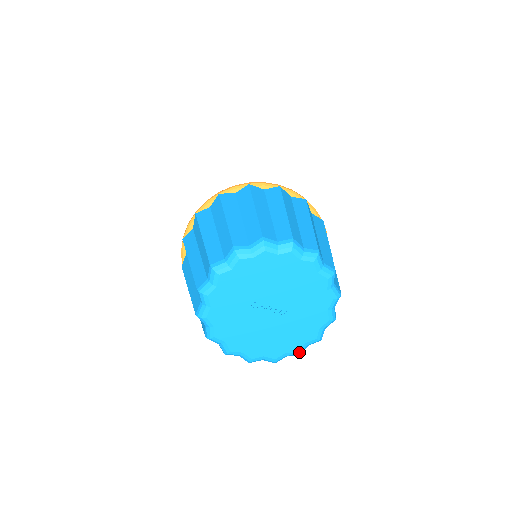
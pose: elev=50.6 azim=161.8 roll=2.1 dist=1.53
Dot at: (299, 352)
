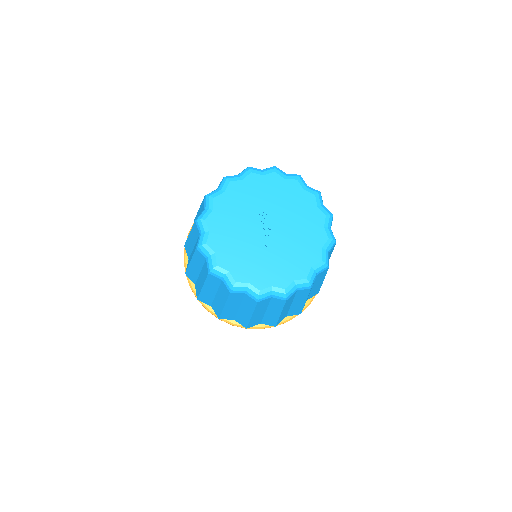
Dot at: (236, 284)
